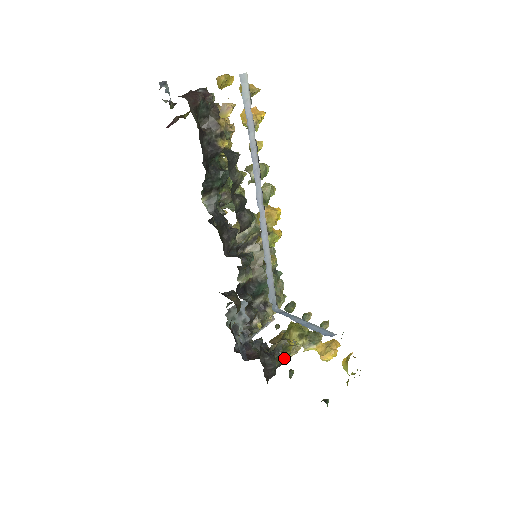
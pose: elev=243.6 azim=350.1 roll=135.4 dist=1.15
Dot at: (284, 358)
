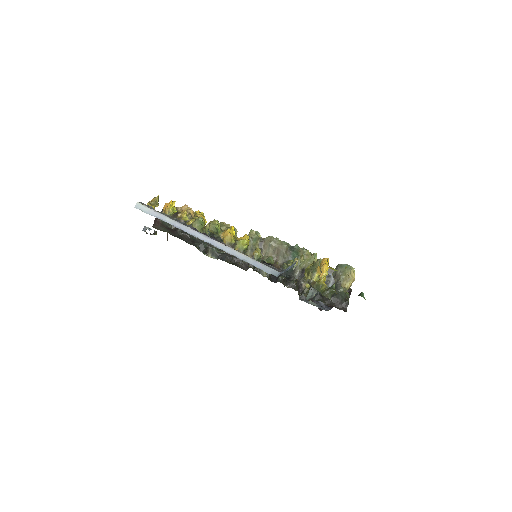
Dot at: (329, 291)
